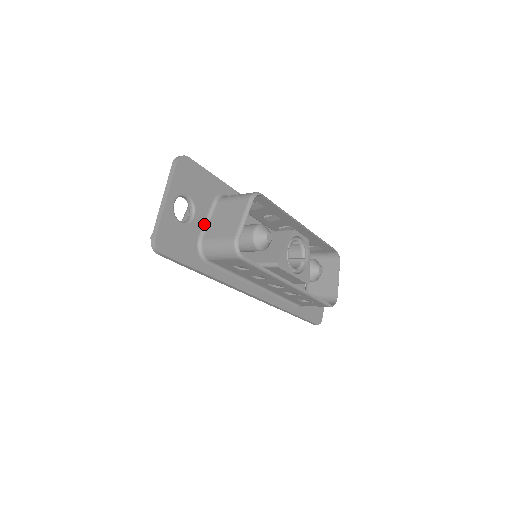
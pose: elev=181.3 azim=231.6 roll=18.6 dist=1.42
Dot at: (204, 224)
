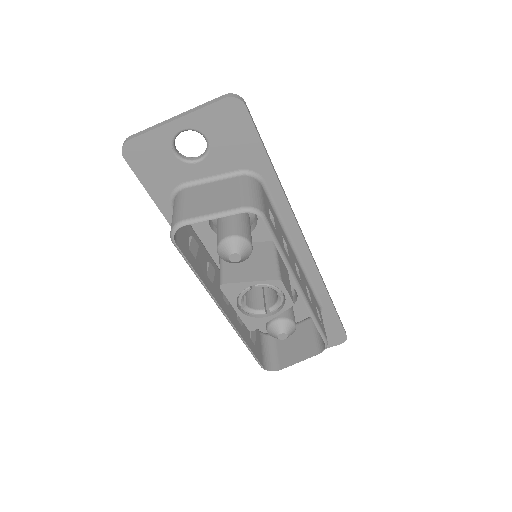
Dot at: (204, 179)
